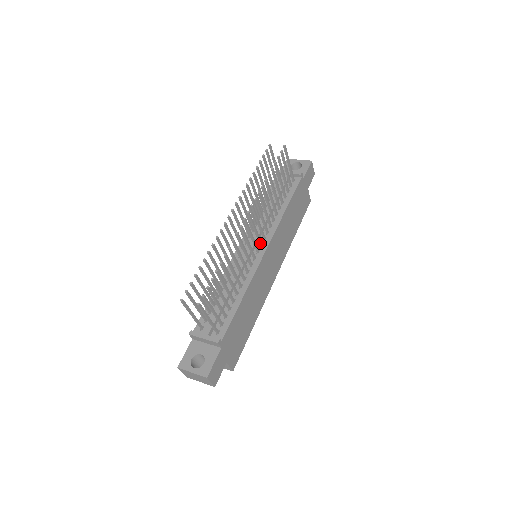
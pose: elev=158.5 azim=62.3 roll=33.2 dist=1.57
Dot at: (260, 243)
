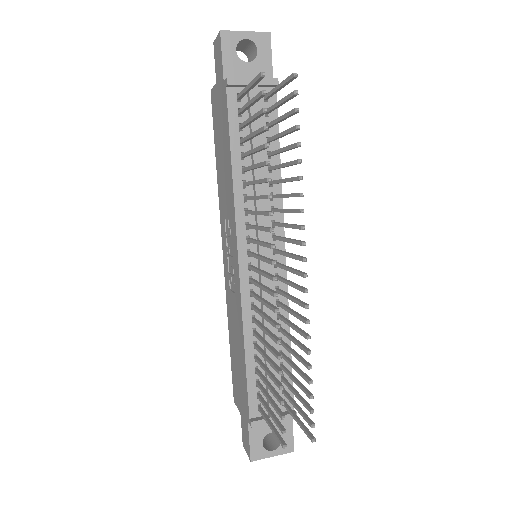
Dot at: (278, 253)
